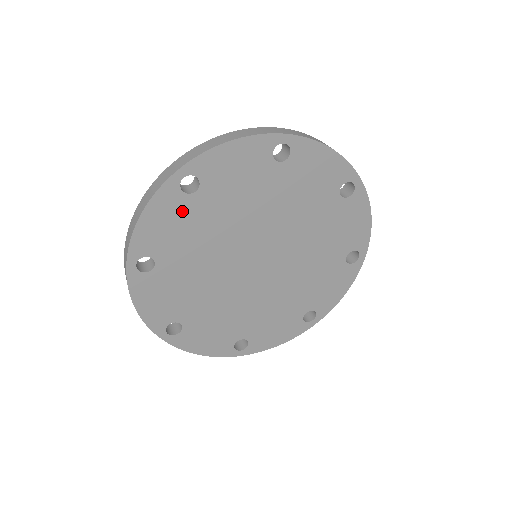
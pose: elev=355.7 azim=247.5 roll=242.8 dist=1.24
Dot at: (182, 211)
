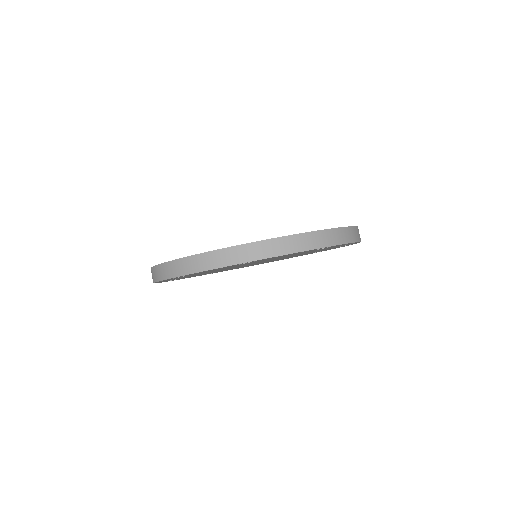
Dot at: occluded
